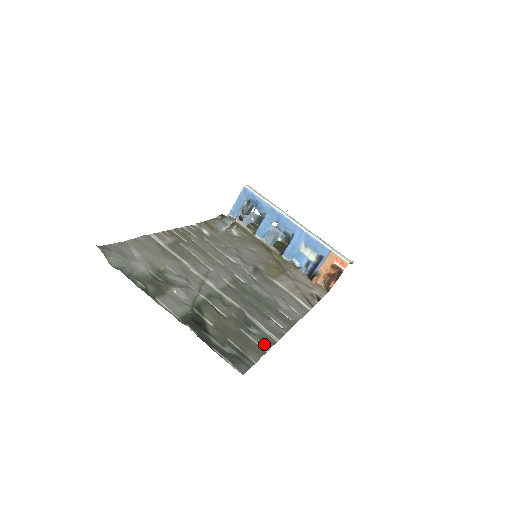
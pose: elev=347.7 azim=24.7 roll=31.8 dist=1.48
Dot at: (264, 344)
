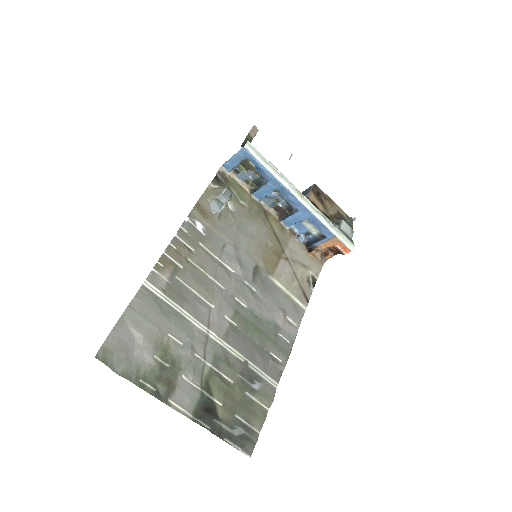
Dot at: (266, 402)
